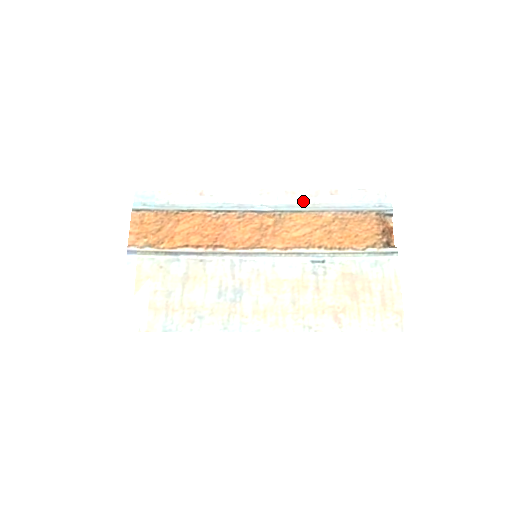
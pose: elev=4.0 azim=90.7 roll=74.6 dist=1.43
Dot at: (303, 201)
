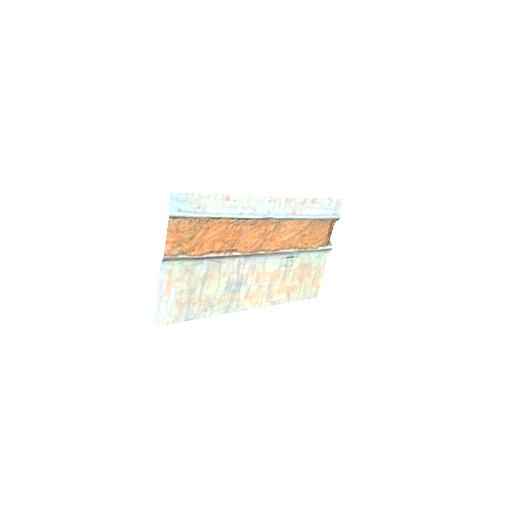
Dot at: (295, 208)
